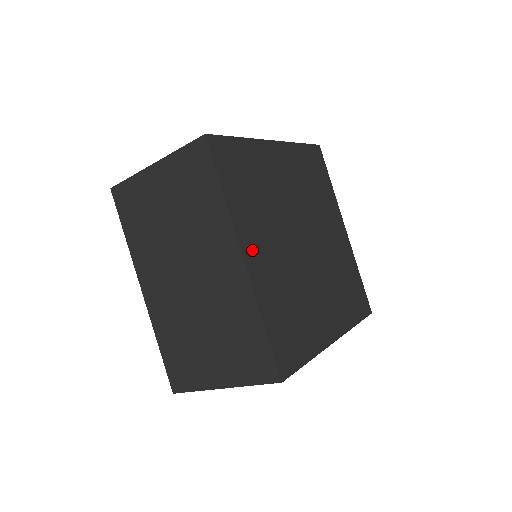
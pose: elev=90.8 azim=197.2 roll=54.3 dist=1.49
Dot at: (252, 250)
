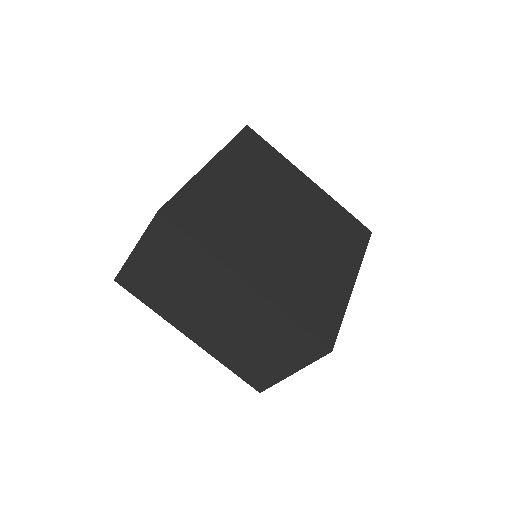
Dot at: (222, 168)
